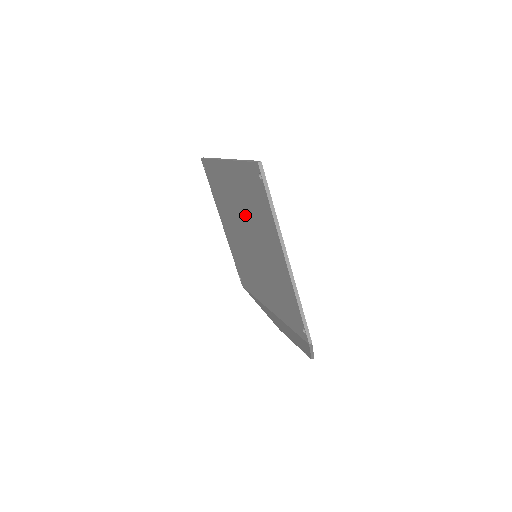
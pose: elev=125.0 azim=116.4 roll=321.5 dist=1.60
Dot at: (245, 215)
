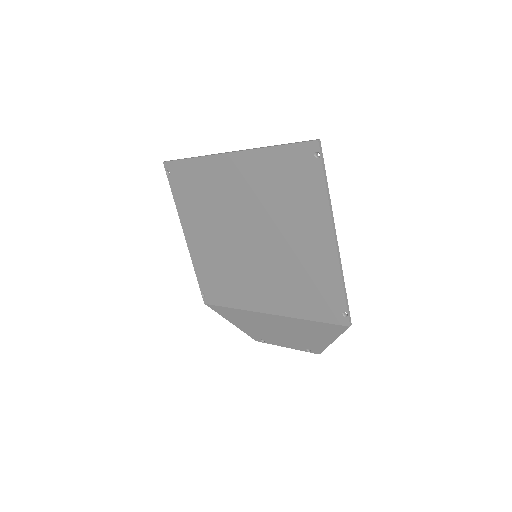
Dot at: (256, 209)
